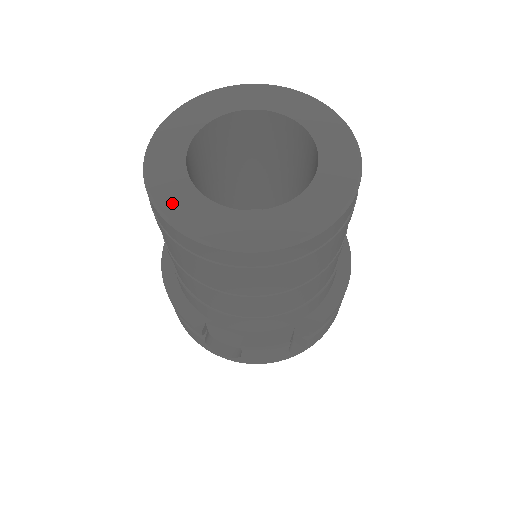
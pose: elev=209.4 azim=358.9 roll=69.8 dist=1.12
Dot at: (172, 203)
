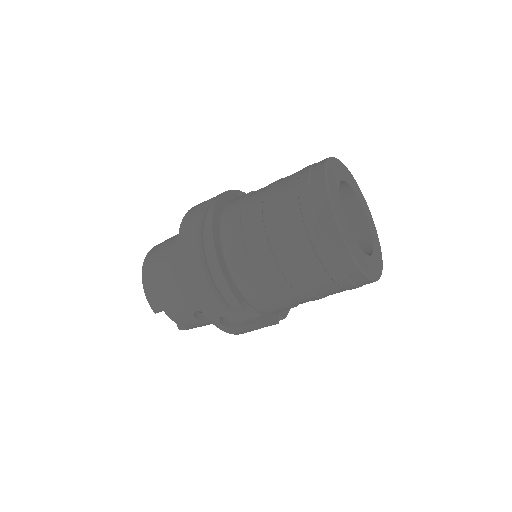
Dot at: (347, 236)
